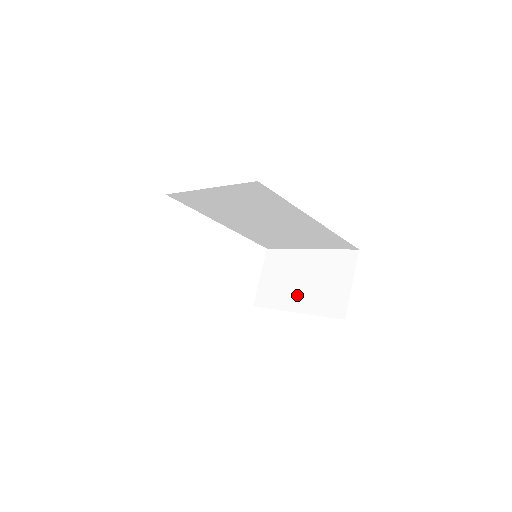
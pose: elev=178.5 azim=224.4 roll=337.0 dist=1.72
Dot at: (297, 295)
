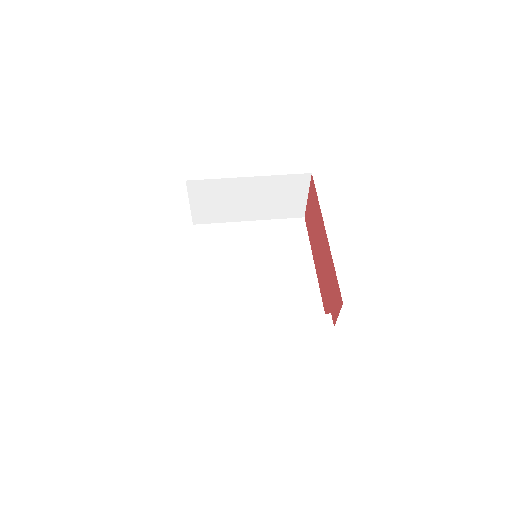
Dot at: (248, 211)
